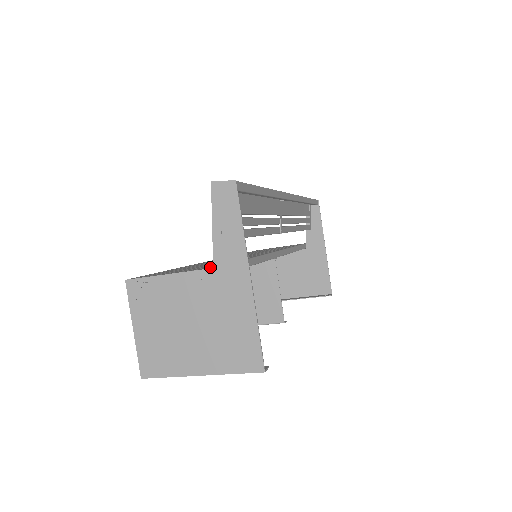
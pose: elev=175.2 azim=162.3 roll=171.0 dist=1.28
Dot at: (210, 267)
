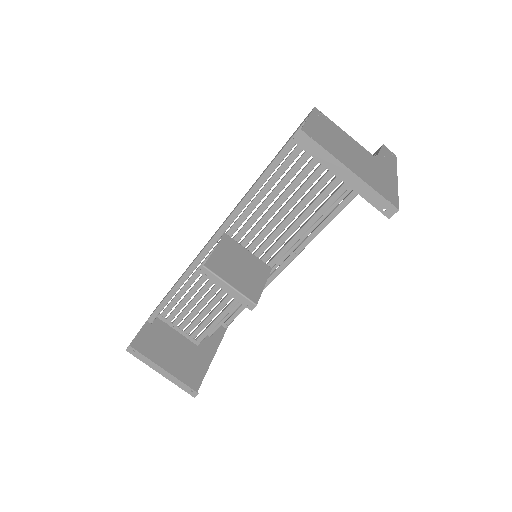
Dot at: occluded
